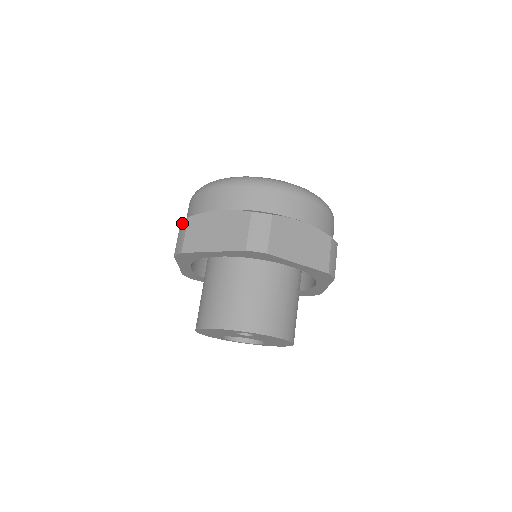
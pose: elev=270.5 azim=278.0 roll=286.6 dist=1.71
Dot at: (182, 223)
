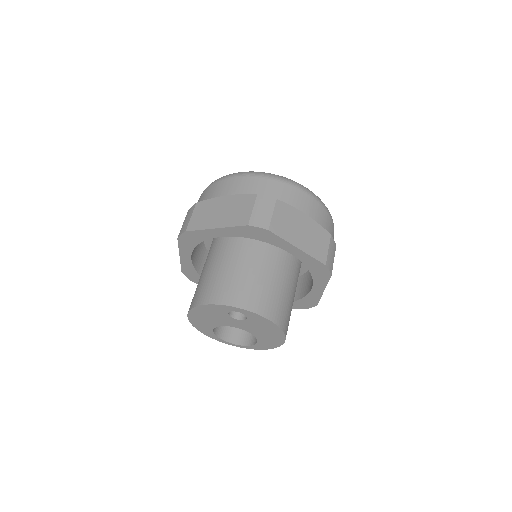
Dot at: (190, 209)
